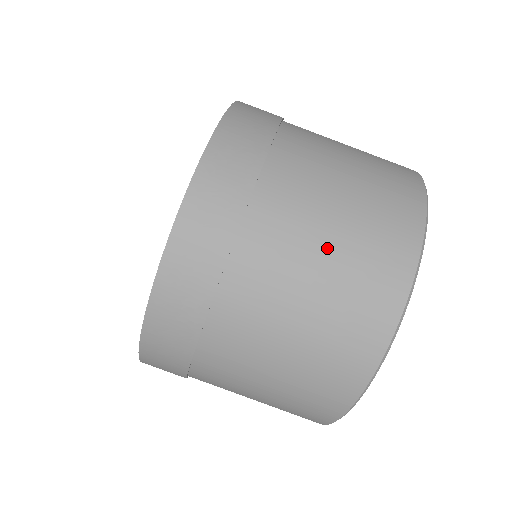
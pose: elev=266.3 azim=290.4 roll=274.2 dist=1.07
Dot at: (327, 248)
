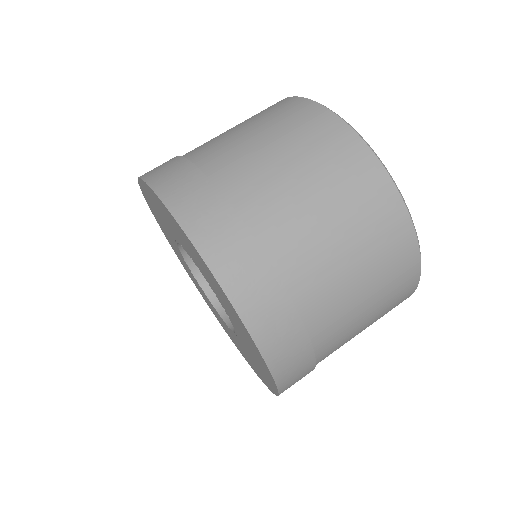
Dot at: (332, 220)
